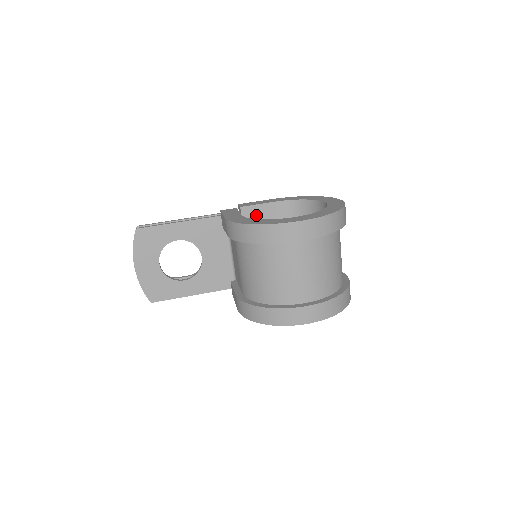
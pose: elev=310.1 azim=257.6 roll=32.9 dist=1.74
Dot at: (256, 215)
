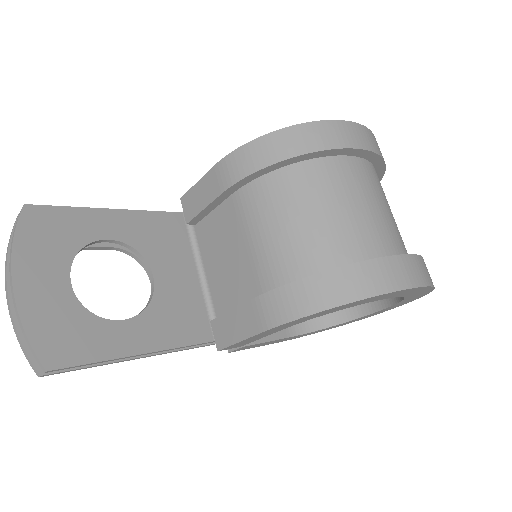
Dot at: occluded
